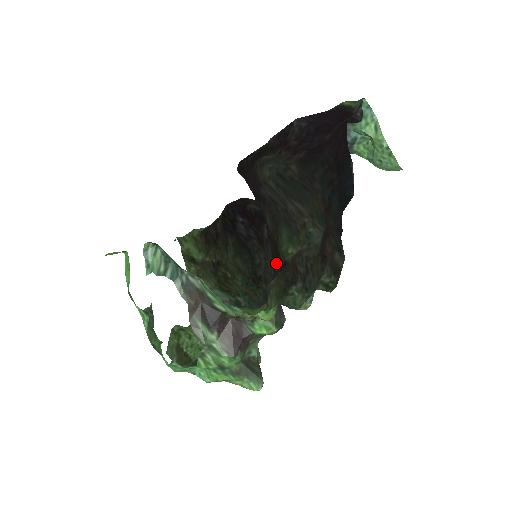
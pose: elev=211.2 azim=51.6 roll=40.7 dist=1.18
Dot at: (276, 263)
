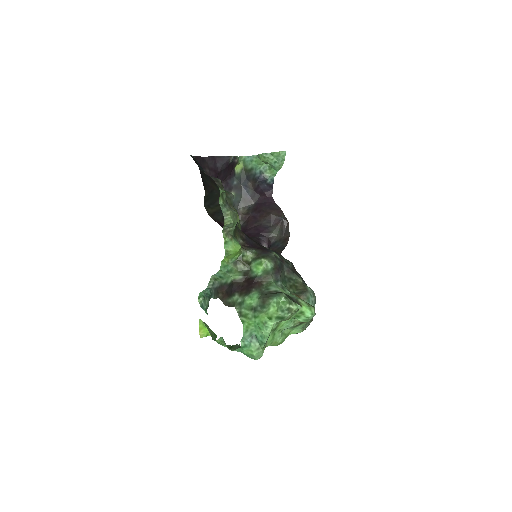
Dot at: (250, 239)
